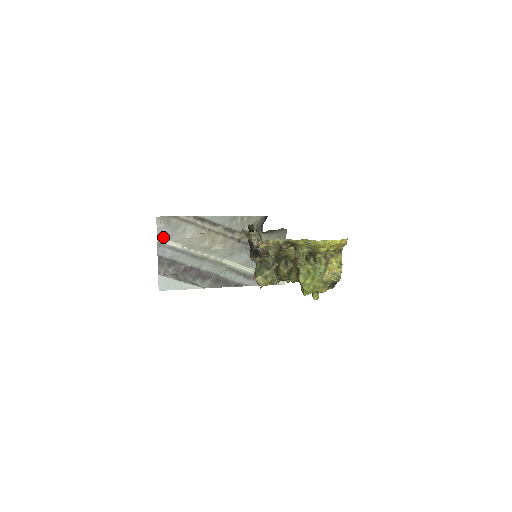
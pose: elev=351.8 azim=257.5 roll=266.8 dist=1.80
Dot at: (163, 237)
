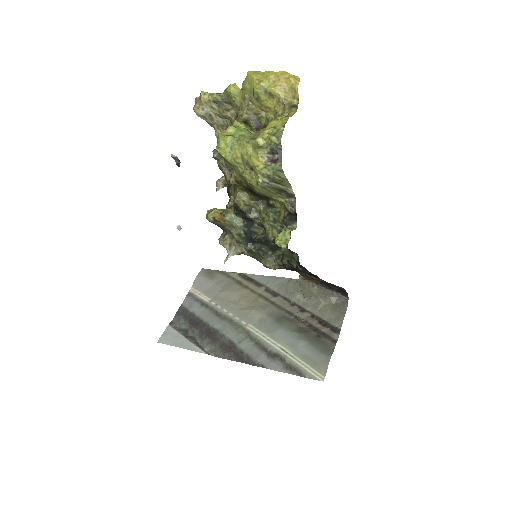
Dot at: (197, 288)
